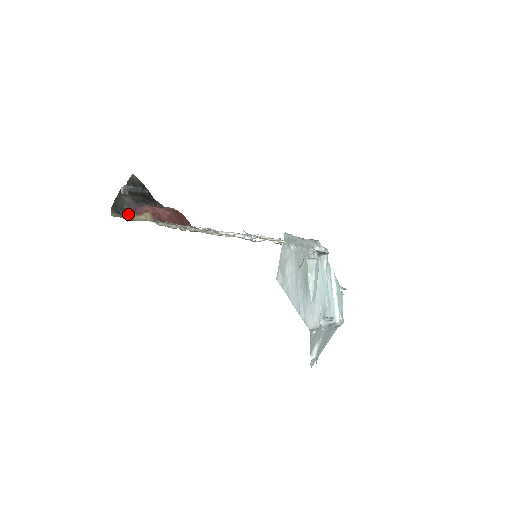
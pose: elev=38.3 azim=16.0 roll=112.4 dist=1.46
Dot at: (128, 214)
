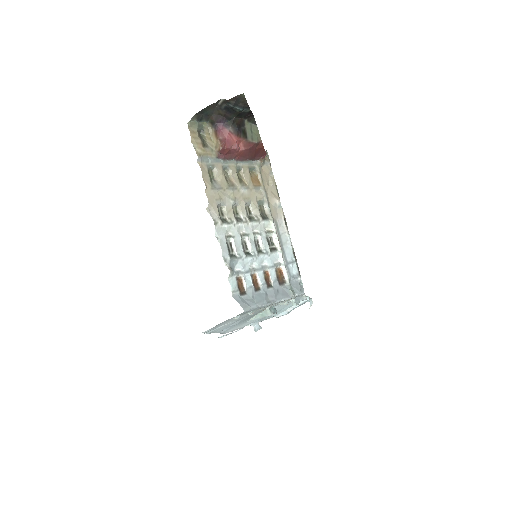
Dot at: (210, 123)
